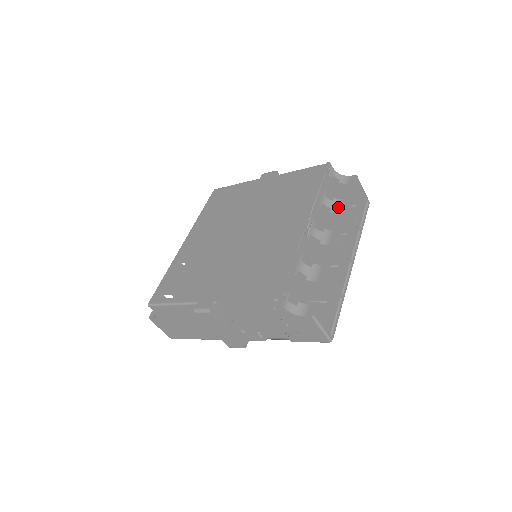
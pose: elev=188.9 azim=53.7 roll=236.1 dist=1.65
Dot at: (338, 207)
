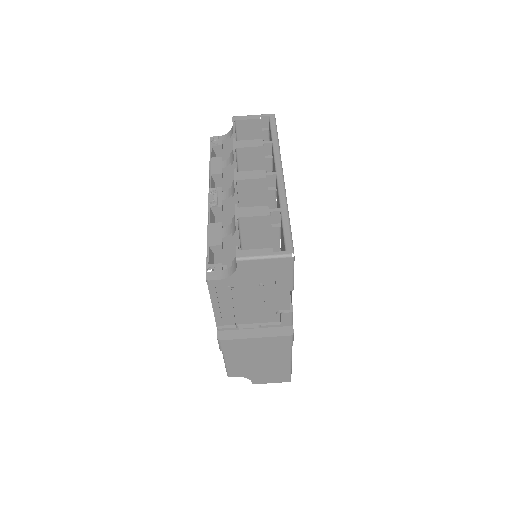
Dot at: (233, 155)
